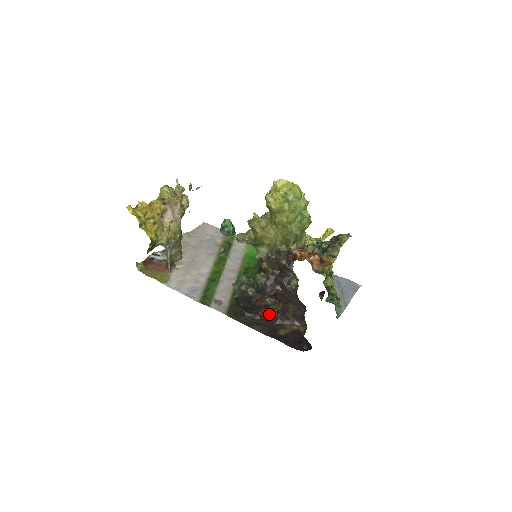
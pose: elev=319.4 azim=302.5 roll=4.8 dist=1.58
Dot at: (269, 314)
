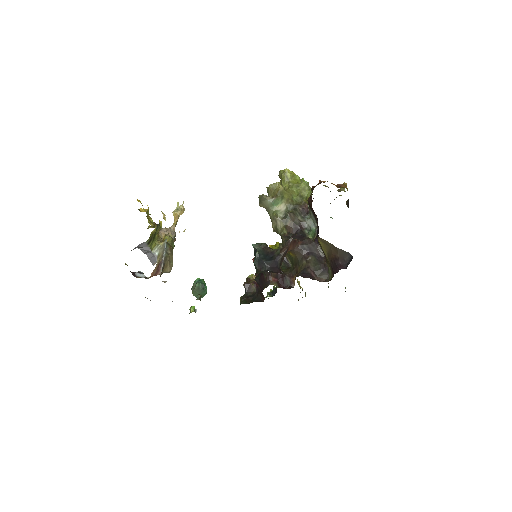
Dot at: occluded
